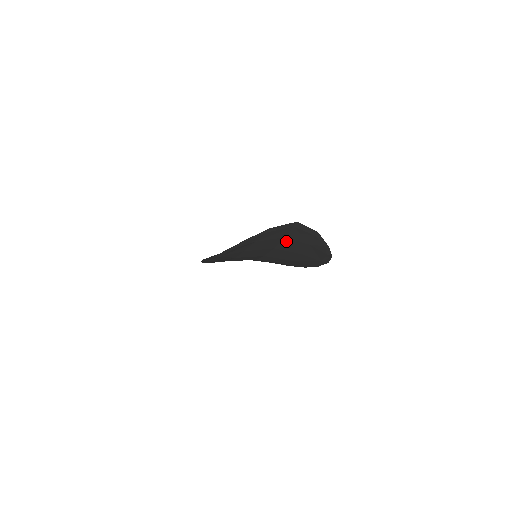
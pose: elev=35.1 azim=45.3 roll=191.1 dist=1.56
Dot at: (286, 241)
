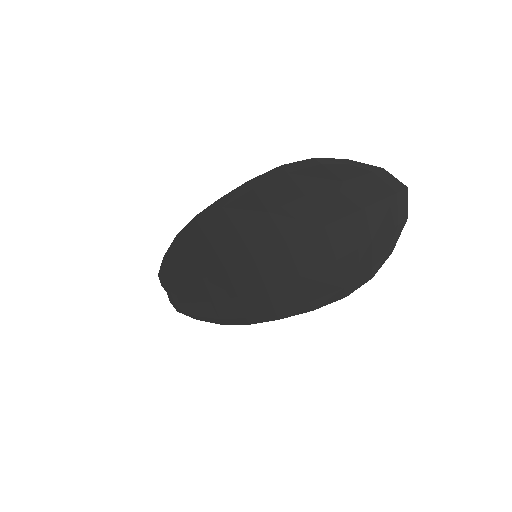
Dot at: (356, 218)
